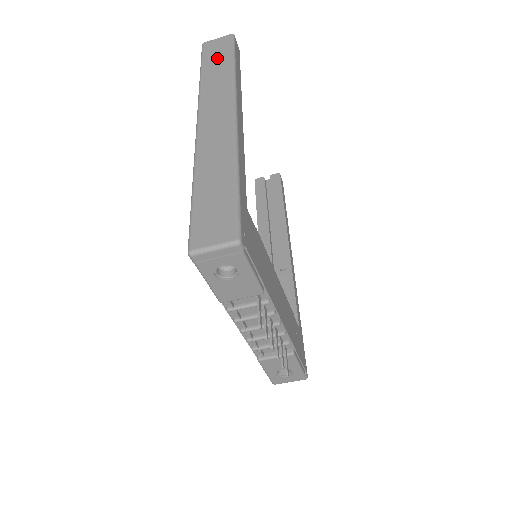
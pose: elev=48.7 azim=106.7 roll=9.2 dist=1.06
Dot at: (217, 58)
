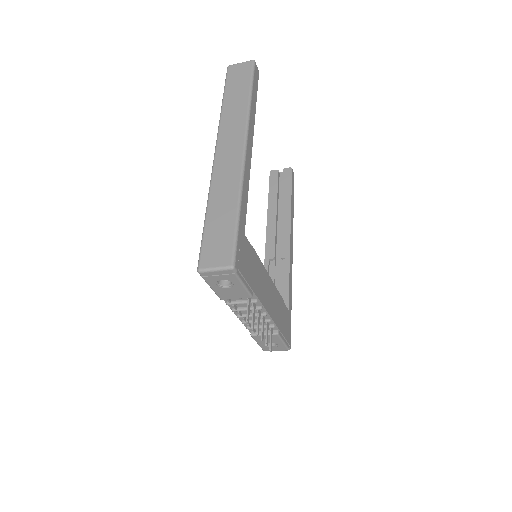
Dot at: (238, 86)
